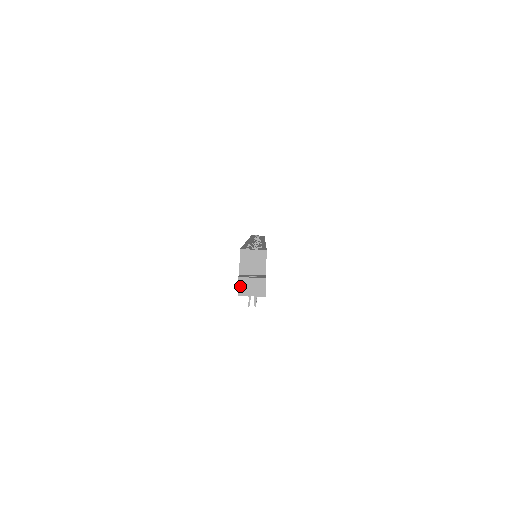
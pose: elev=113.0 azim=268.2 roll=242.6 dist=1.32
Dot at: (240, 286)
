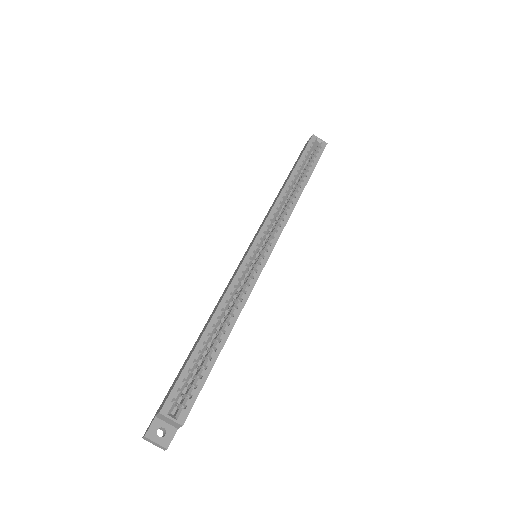
Dot at: (145, 438)
